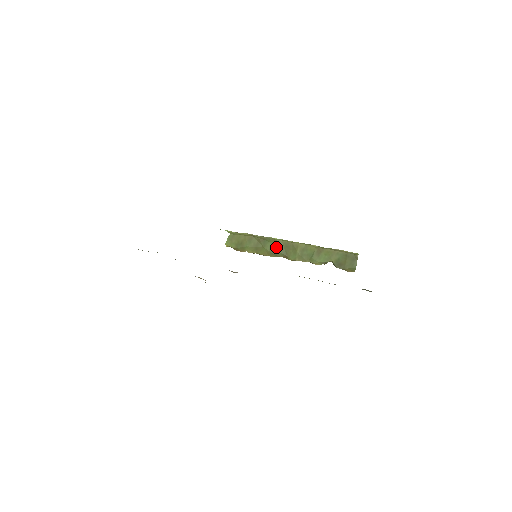
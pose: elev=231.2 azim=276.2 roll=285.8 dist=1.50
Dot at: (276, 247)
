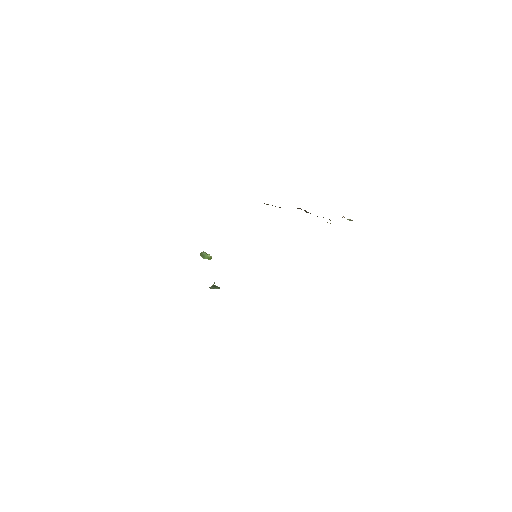
Dot at: occluded
